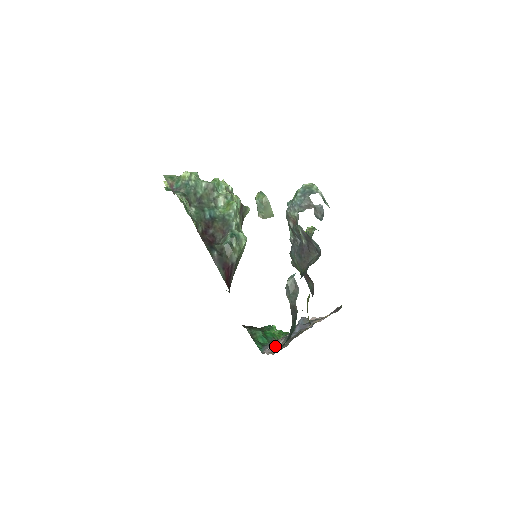
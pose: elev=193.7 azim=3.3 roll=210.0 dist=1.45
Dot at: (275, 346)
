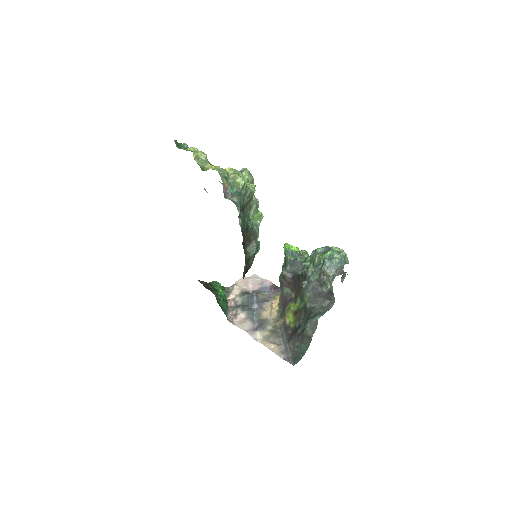
Dot at: (247, 323)
